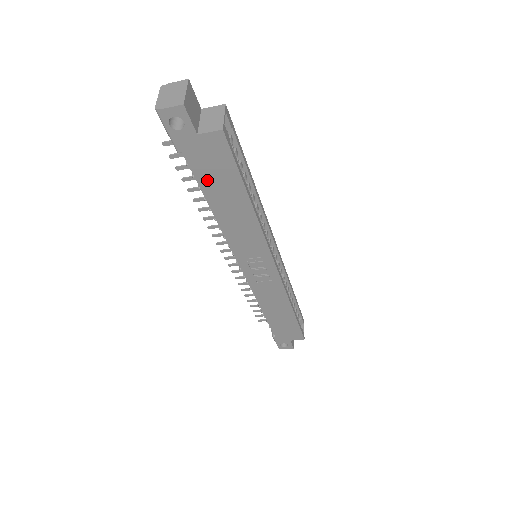
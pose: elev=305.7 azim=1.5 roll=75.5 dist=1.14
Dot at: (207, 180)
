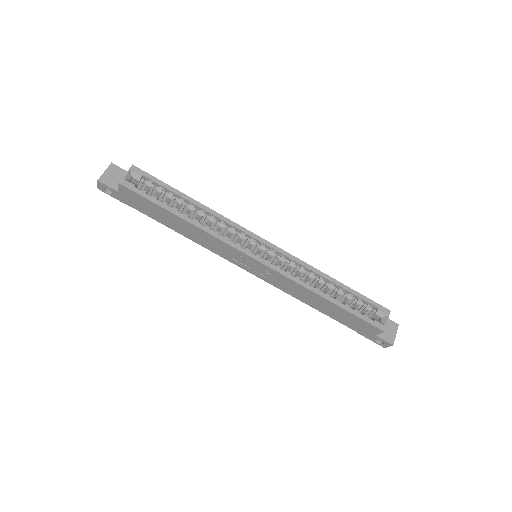
Dot at: (152, 214)
